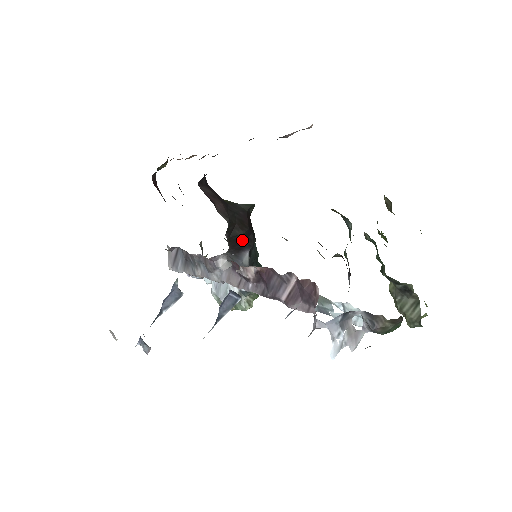
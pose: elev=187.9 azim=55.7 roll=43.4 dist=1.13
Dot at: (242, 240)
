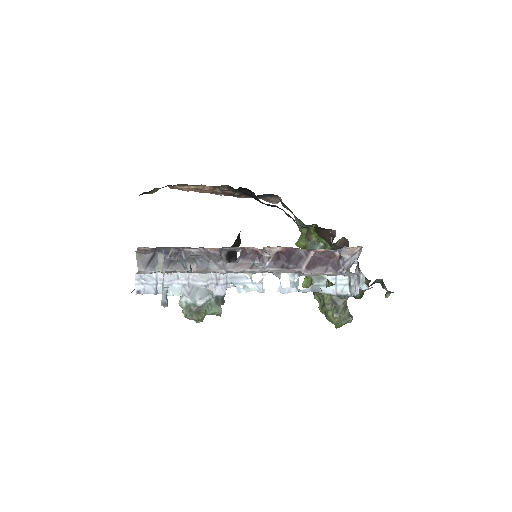
Dot at: occluded
